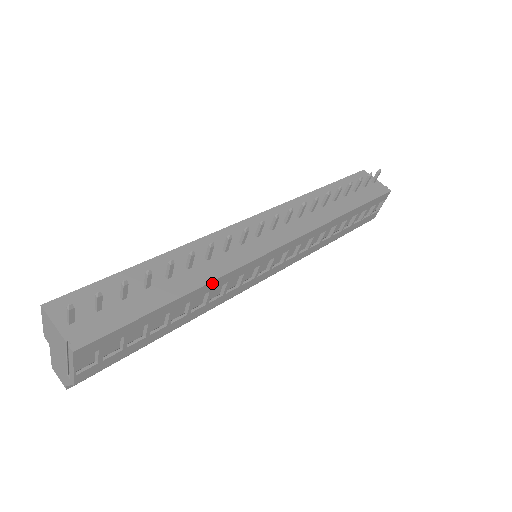
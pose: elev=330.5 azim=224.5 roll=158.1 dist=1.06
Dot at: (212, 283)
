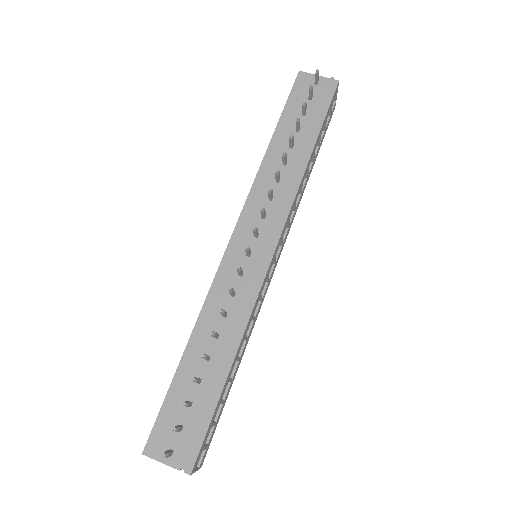
Dot at: (243, 336)
